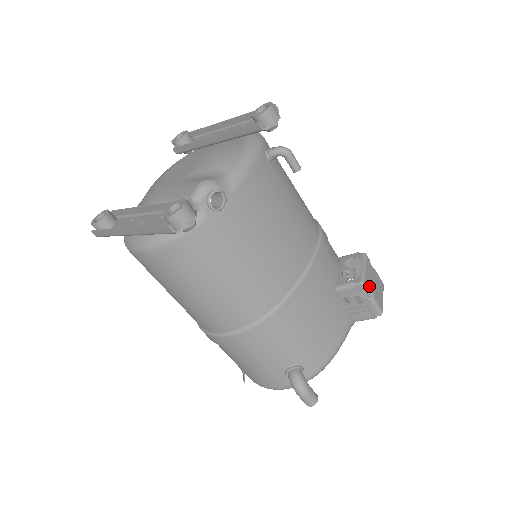
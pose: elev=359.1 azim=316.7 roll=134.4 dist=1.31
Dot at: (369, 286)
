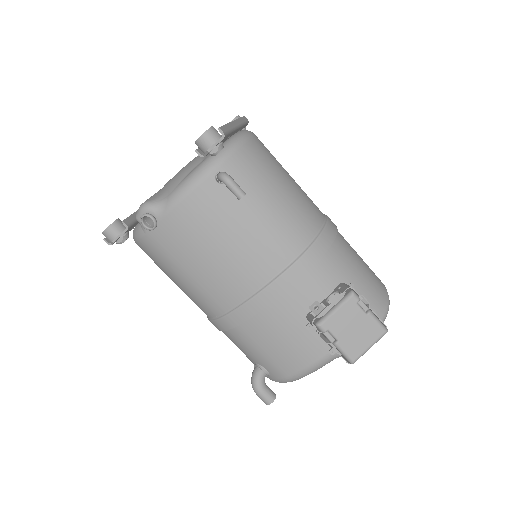
Dot at: (331, 331)
